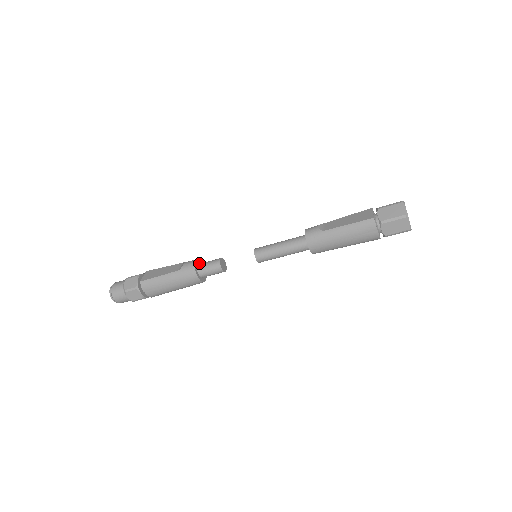
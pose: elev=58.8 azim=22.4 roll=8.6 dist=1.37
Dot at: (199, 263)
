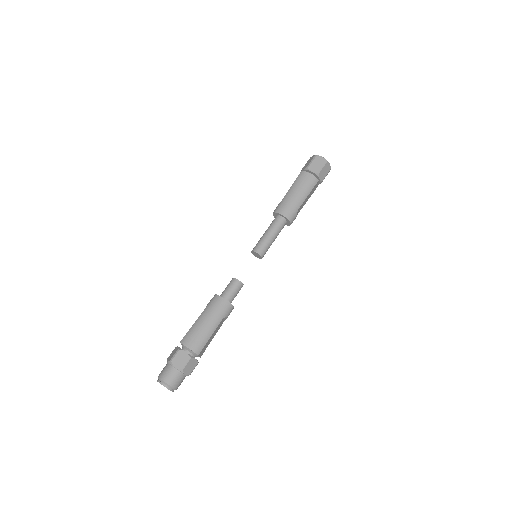
Dot at: occluded
